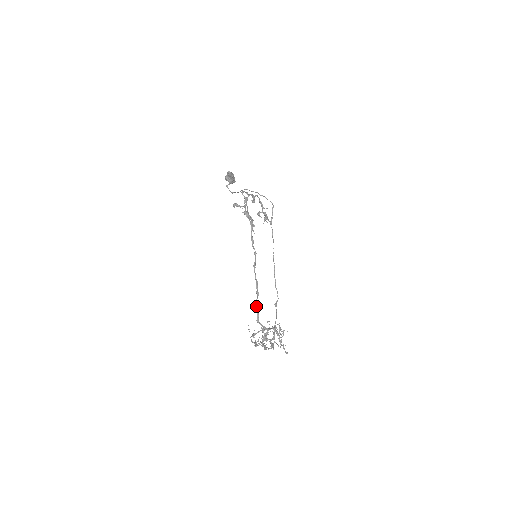
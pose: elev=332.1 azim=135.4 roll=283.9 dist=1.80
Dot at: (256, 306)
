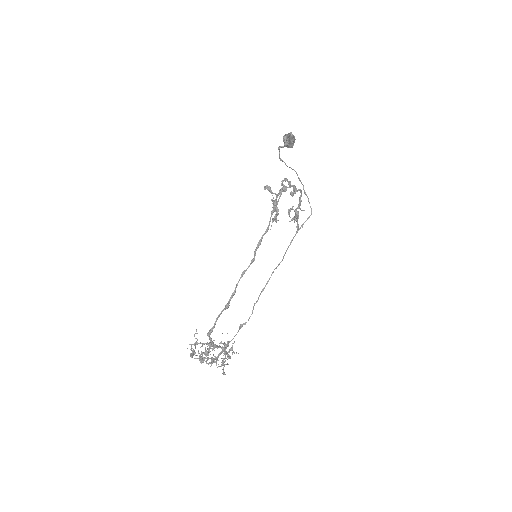
Dot at: (217, 318)
